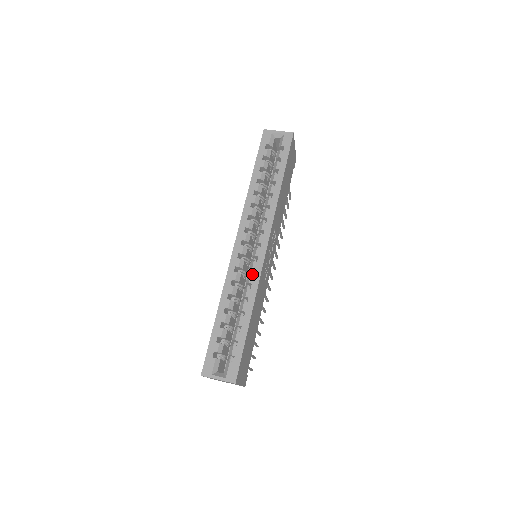
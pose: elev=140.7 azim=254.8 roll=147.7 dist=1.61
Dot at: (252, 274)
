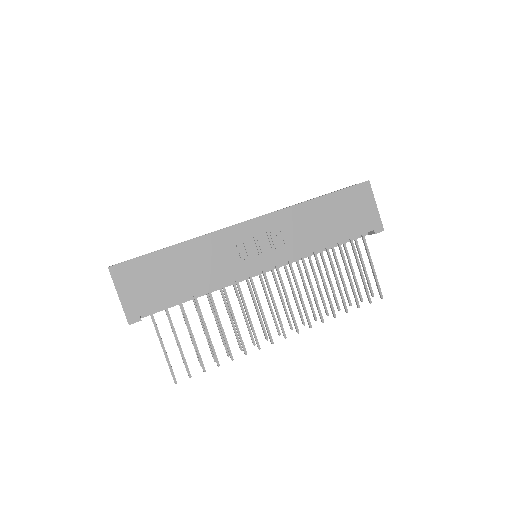
Dot at: occluded
